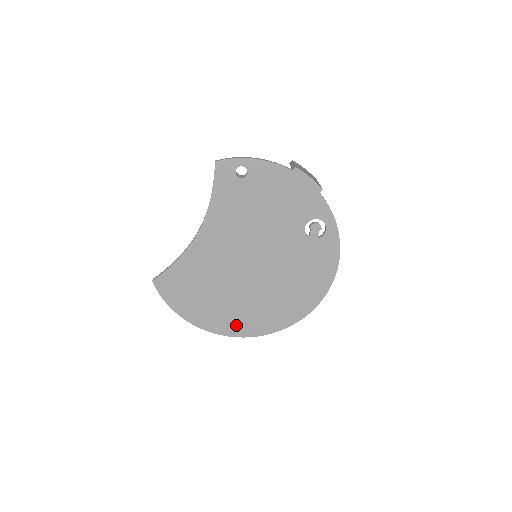
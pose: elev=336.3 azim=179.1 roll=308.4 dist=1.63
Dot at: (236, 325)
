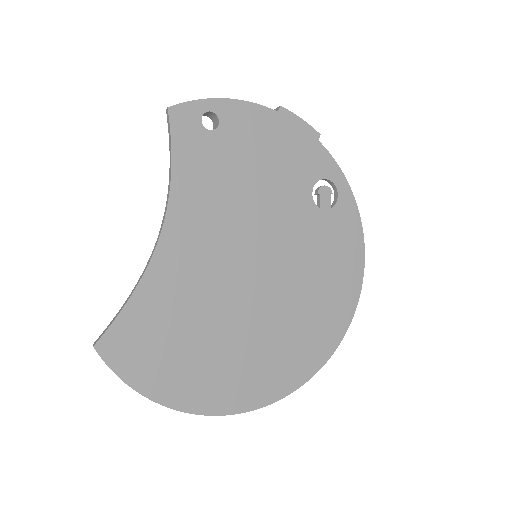
Dot at: (252, 386)
